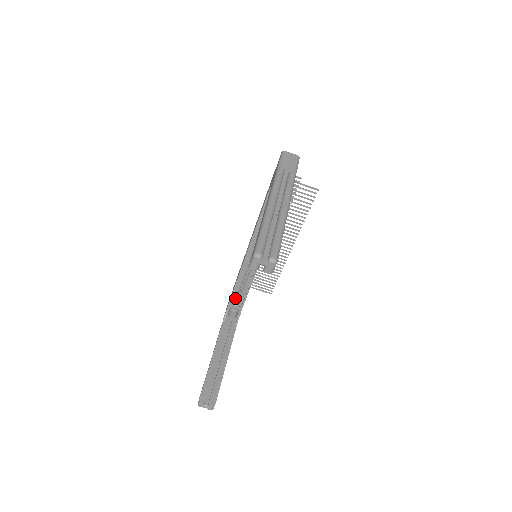
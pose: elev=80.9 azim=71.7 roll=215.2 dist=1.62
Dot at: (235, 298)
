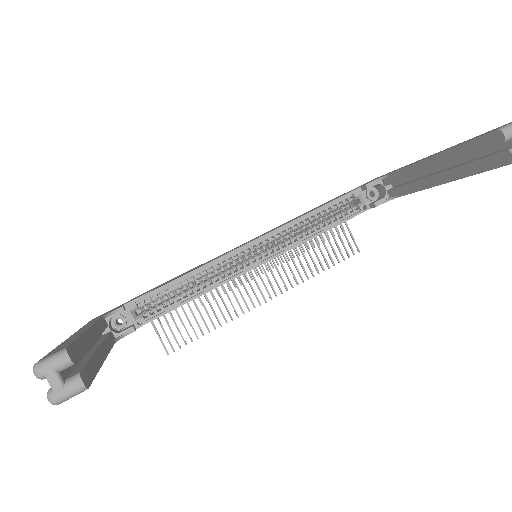
Dot at: (145, 303)
